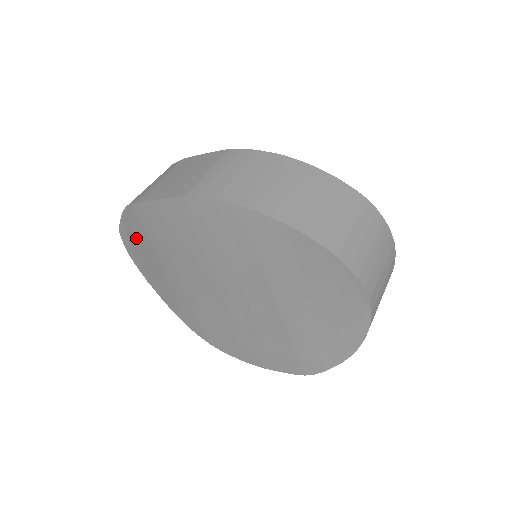
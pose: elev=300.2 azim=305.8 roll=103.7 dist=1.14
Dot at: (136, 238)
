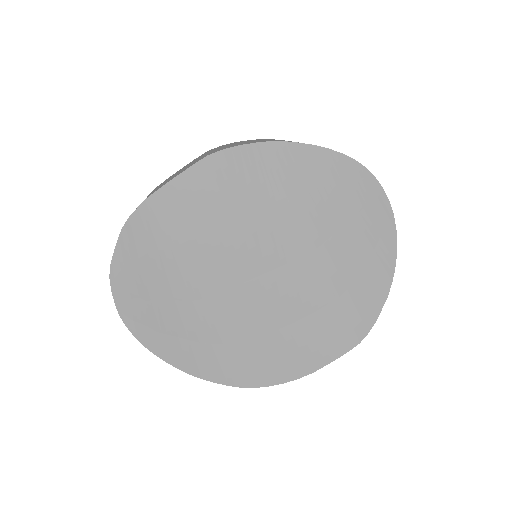
Dot at: (136, 266)
